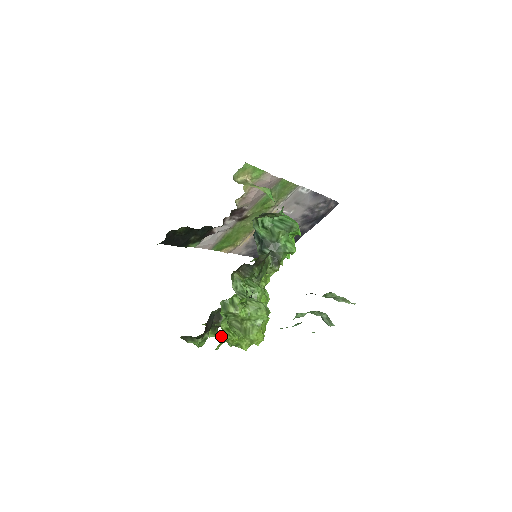
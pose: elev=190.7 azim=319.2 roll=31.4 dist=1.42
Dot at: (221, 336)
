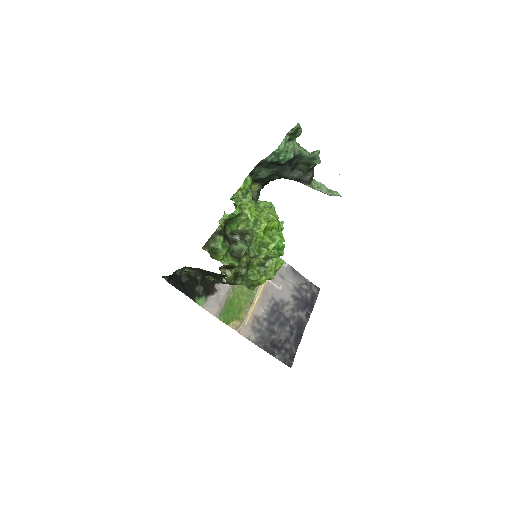
Dot at: (240, 225)
